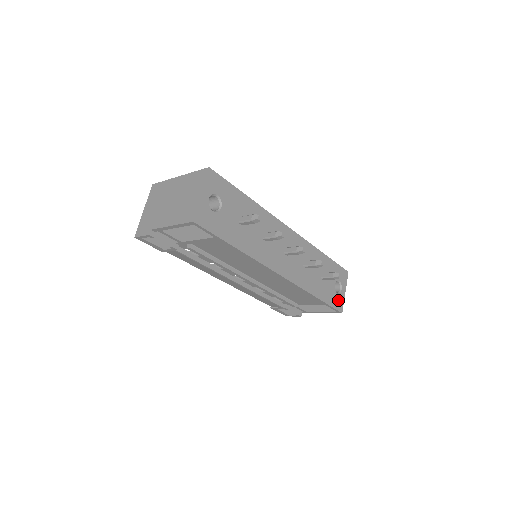
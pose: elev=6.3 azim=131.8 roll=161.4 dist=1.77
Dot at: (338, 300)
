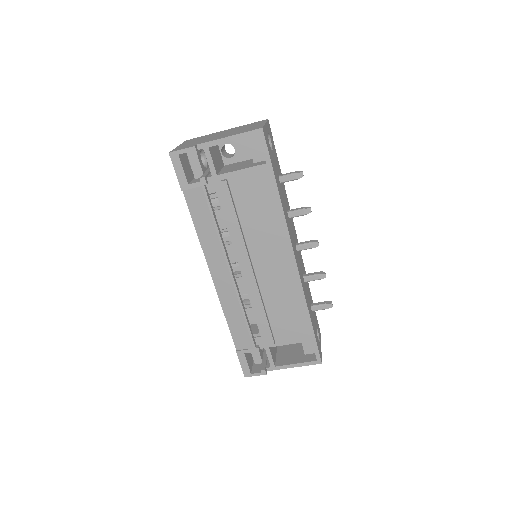
Dot at: (319, 346)
